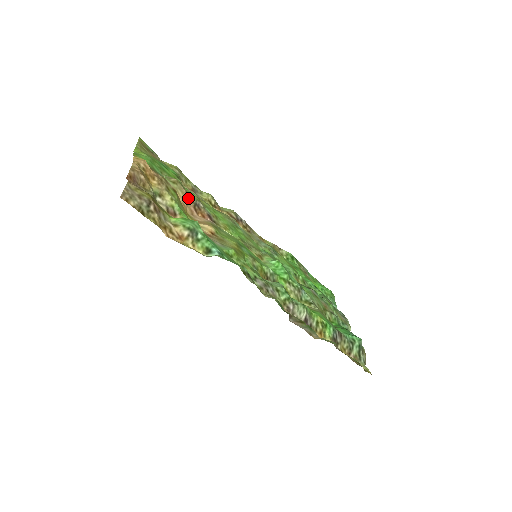
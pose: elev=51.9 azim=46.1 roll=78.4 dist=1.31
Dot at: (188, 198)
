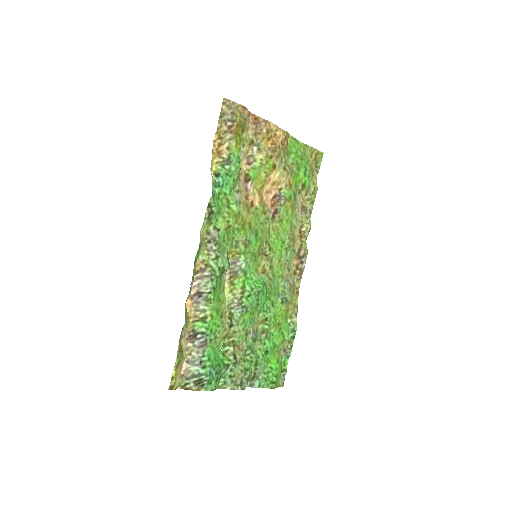
Dot at: (281, 187)
